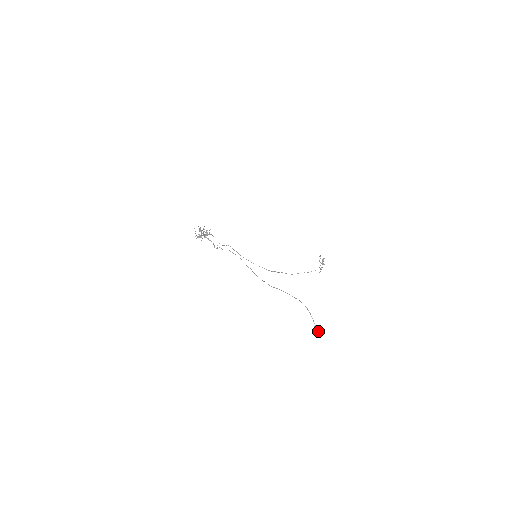
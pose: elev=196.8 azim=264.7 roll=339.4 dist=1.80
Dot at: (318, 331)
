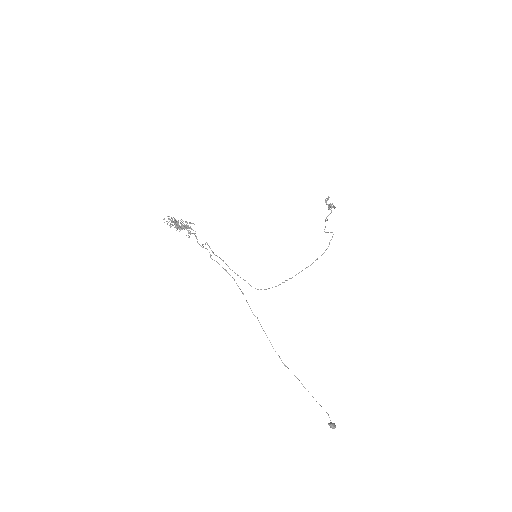
Dot at: (333, 428)
